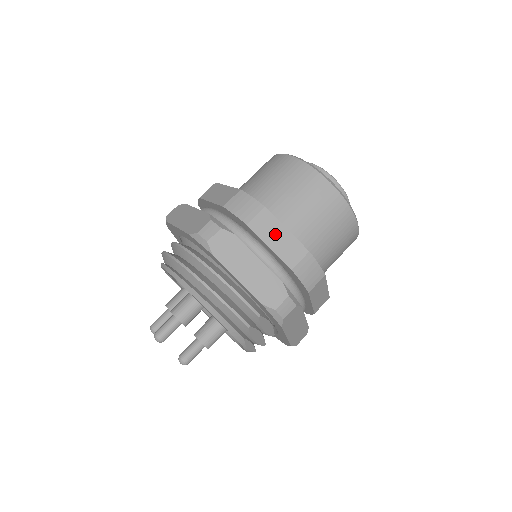
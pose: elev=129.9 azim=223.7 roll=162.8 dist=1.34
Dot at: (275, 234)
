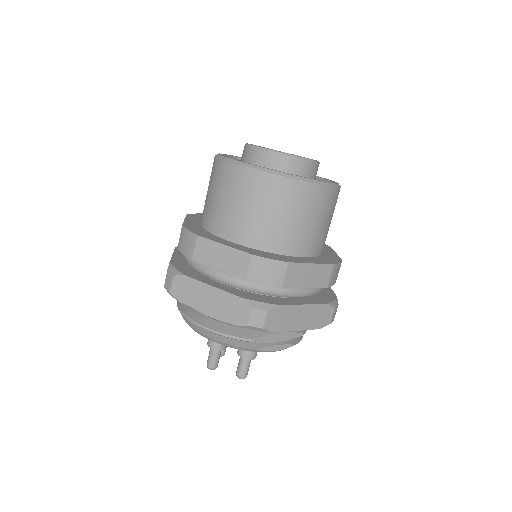
Dot at: (217, 255)
